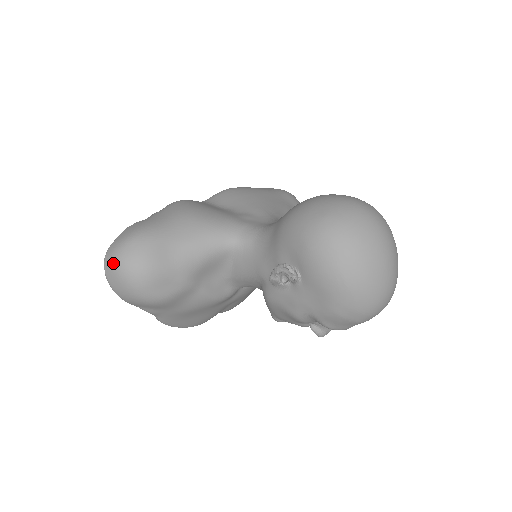
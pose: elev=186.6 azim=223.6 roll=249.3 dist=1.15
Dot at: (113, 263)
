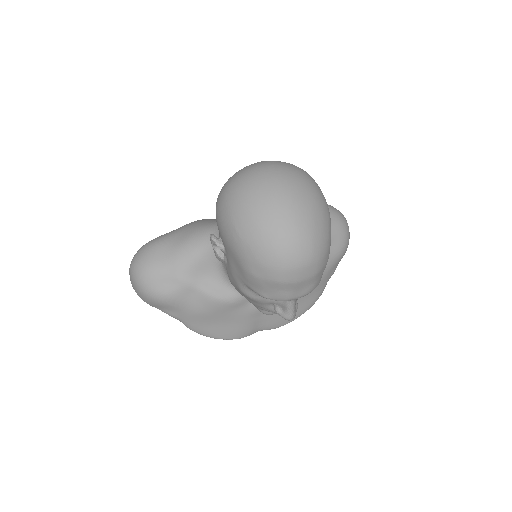
Dot at: (130, 268)
